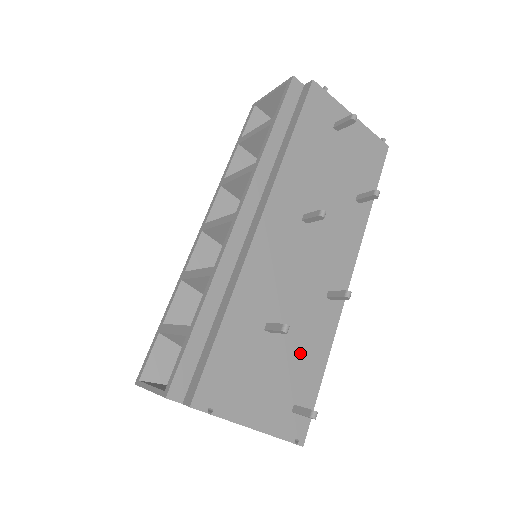
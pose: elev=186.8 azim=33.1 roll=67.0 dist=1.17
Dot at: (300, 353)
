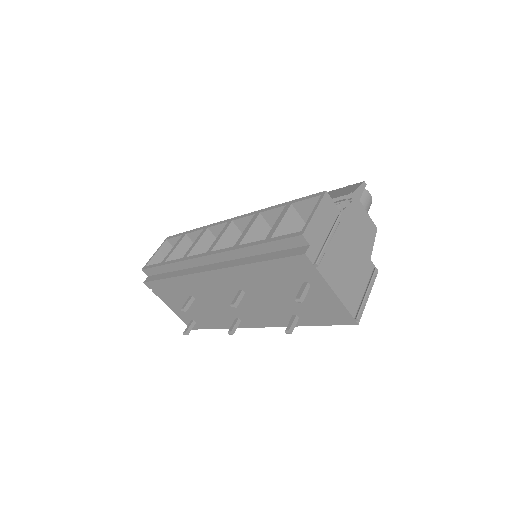
Dot at: (206, 315)
